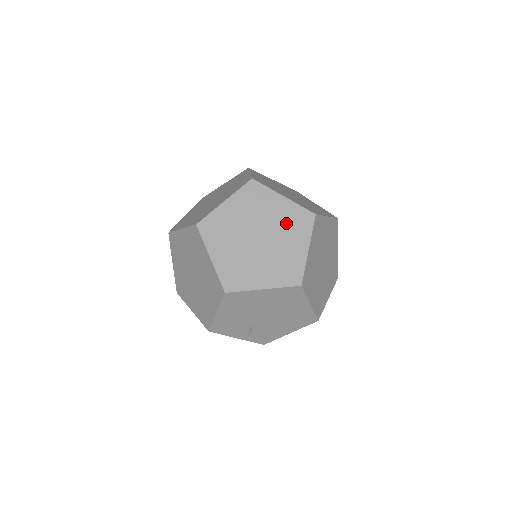
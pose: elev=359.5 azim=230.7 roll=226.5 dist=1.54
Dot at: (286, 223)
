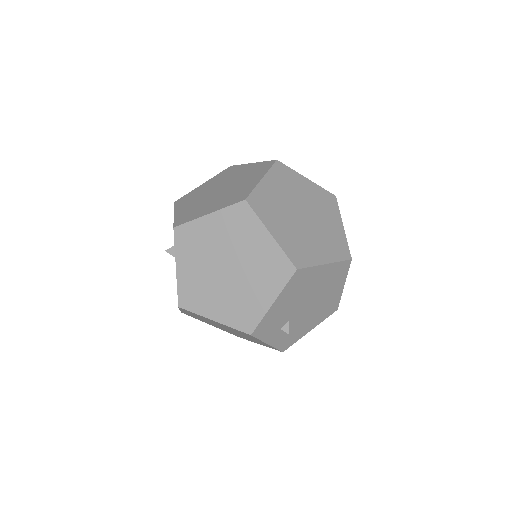
Dot at: (318, 202)
